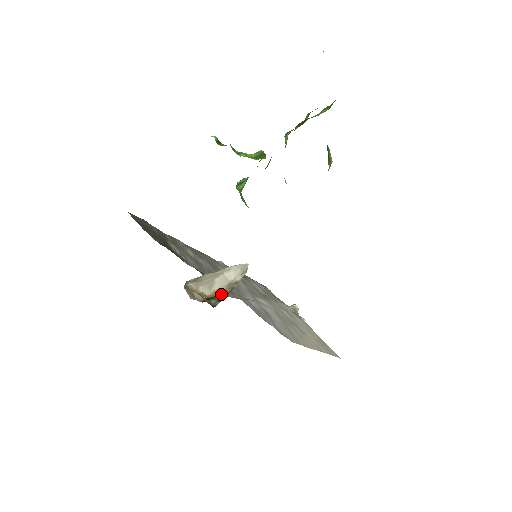
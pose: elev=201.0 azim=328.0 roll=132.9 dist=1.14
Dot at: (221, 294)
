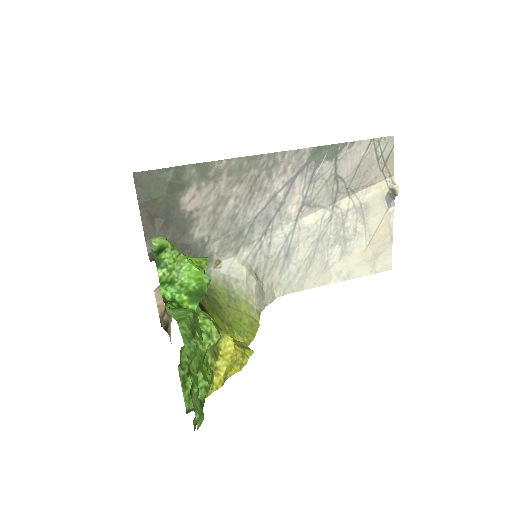
Dot at: (169, 322)
